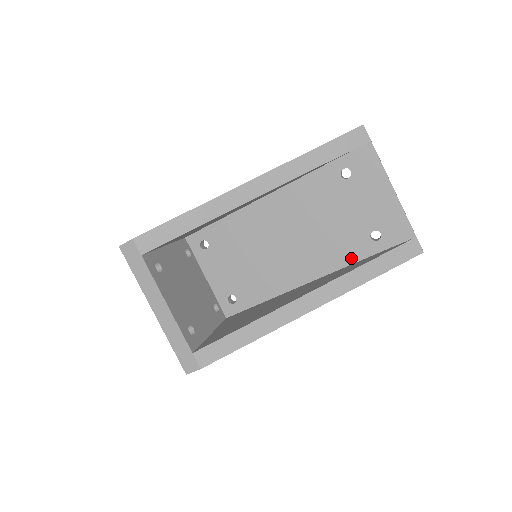
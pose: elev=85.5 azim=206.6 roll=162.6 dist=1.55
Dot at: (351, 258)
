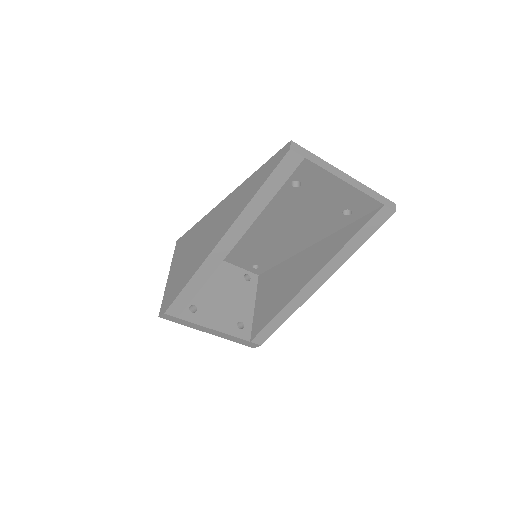
Dot at: (334, 228)
